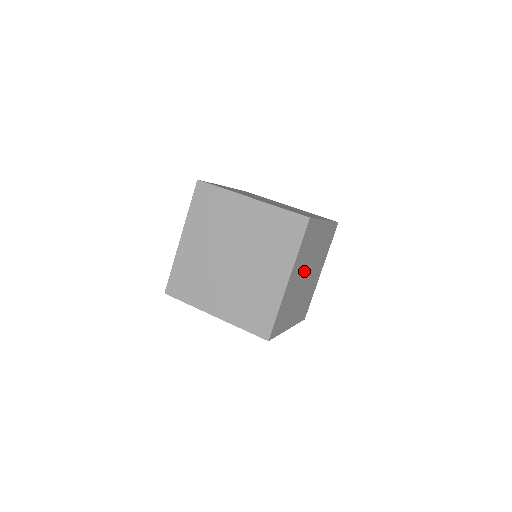
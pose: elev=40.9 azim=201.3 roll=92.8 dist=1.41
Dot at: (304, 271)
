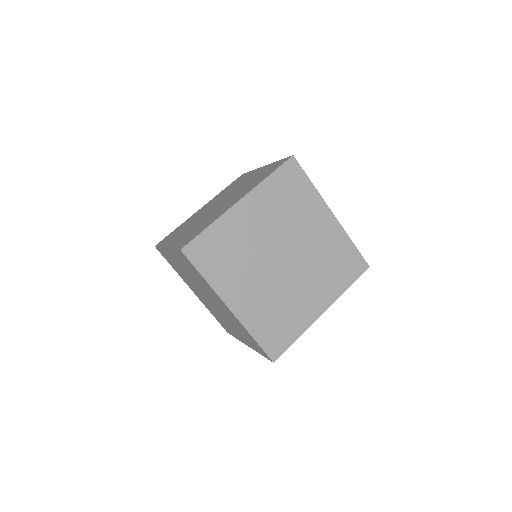
Dot at: occluded
